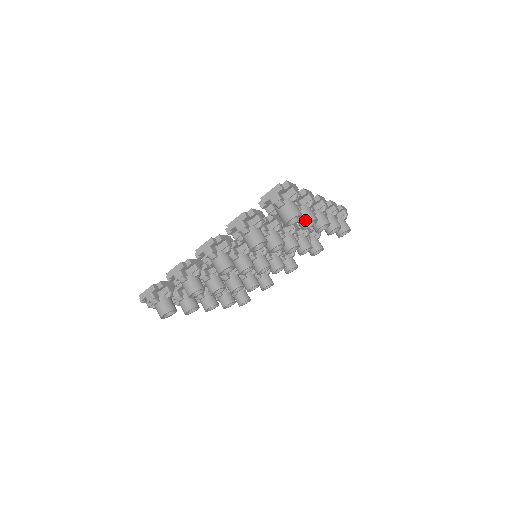
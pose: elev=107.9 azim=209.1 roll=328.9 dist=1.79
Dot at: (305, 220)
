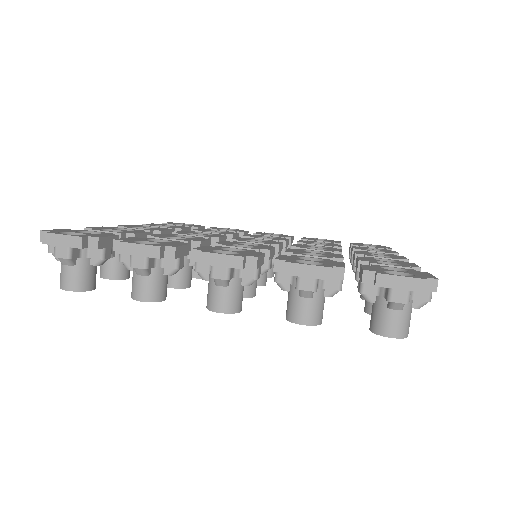
Dot at: occluded
